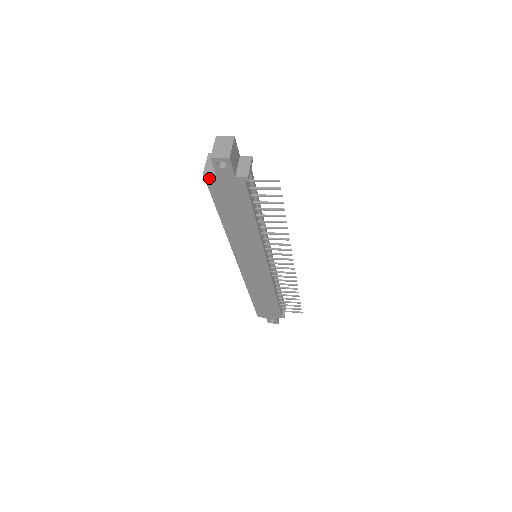
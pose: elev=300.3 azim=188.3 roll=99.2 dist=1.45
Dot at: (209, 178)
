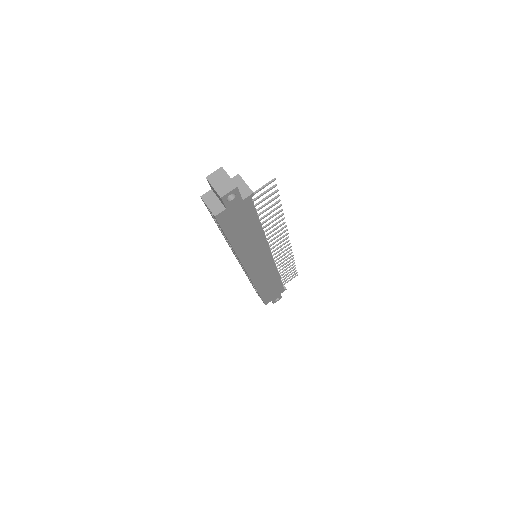
Dot at: (220, 217)
